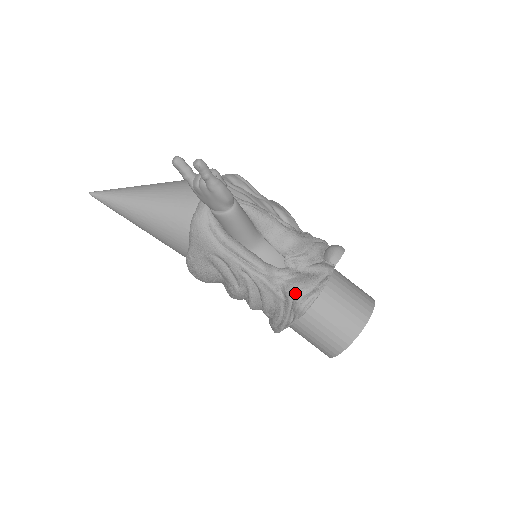
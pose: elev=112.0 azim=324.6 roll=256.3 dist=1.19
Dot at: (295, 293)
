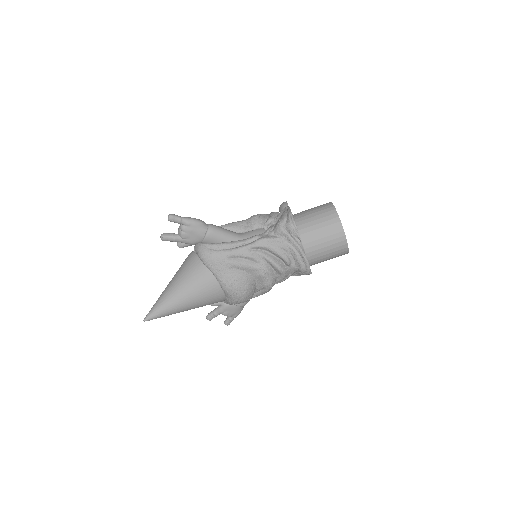
Dot at: (282, 226)
